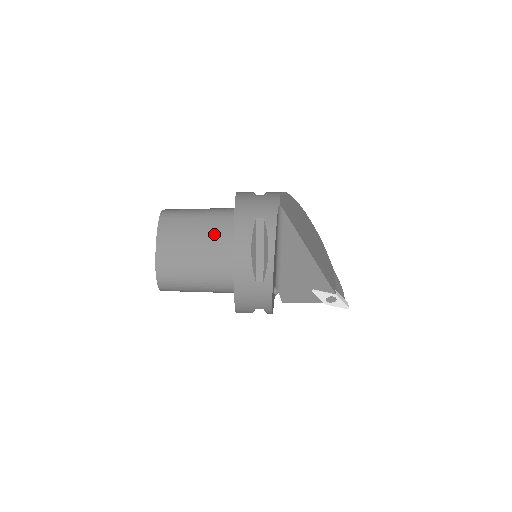
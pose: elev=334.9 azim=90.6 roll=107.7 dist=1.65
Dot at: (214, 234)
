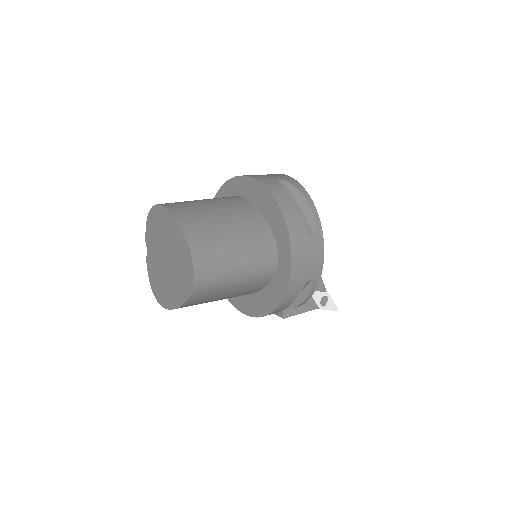
Dot at: (236, 209)
